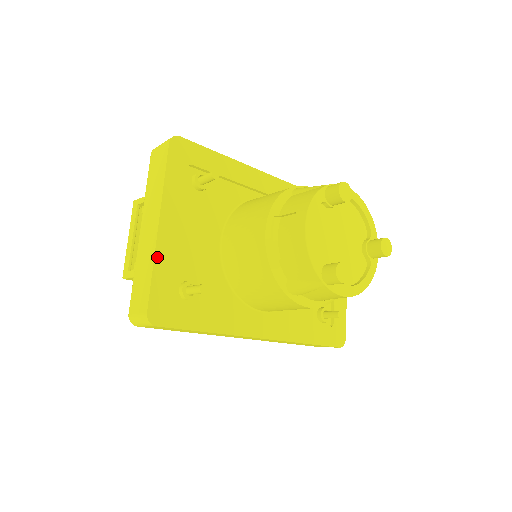
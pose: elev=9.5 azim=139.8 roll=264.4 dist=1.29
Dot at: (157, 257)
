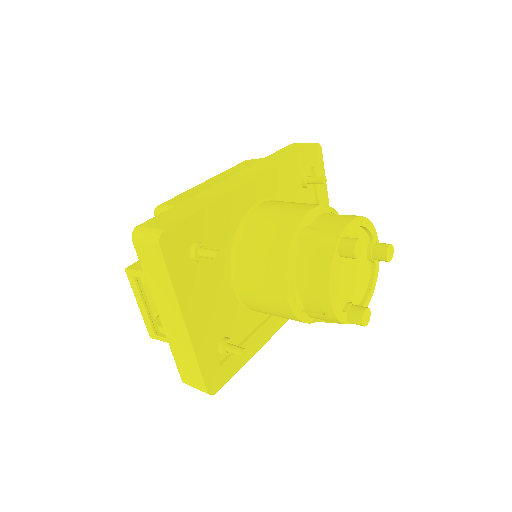
Dot at: (196, 350)
